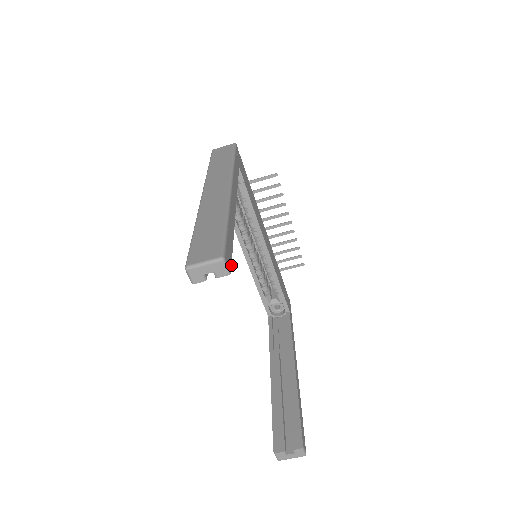
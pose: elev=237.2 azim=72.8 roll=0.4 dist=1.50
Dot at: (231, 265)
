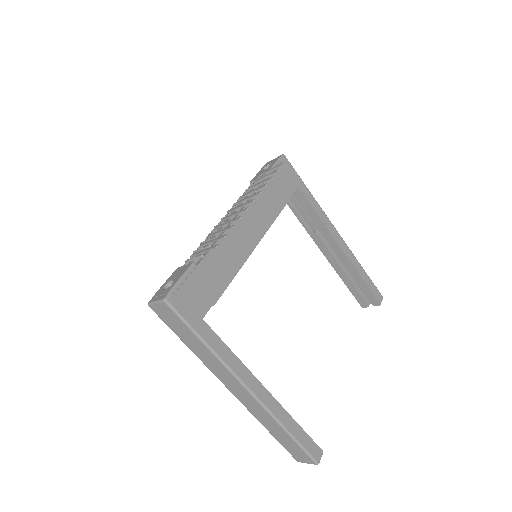
Dot at: (318, 446)
